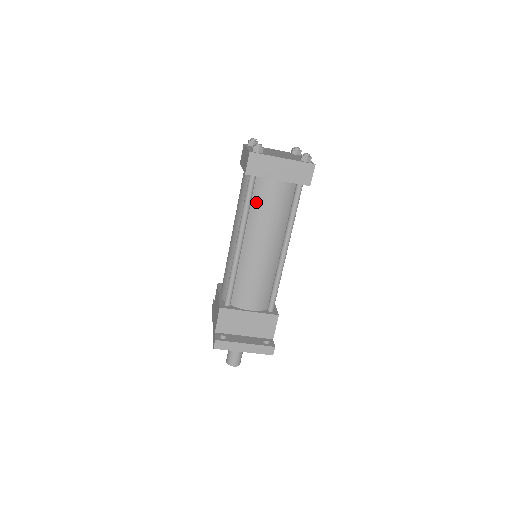
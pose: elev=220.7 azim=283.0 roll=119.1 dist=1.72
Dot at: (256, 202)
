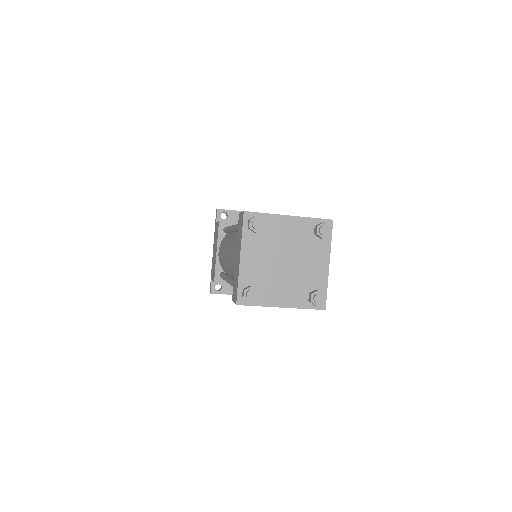
Dot at: occluded
